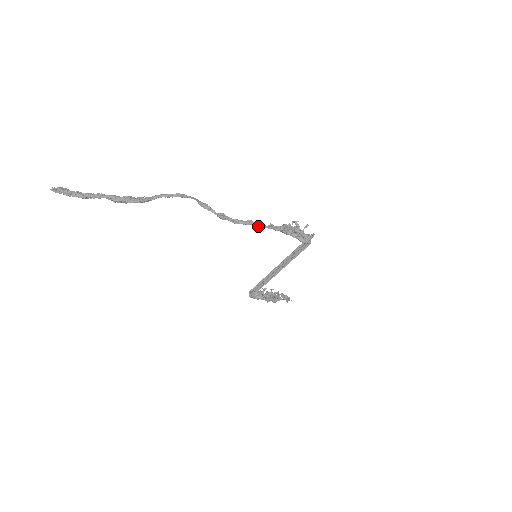
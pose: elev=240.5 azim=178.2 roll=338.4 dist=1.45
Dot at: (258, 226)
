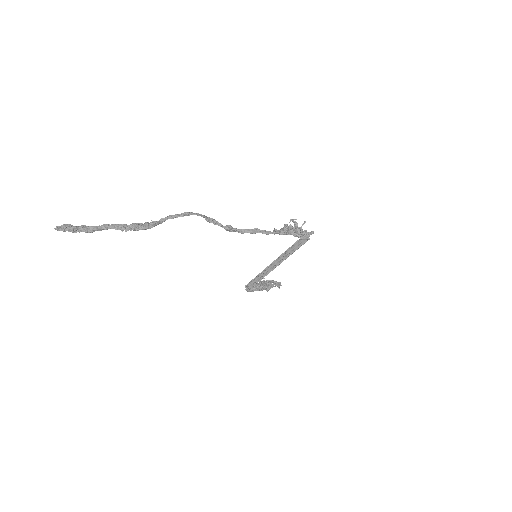
Dot at: occluded
